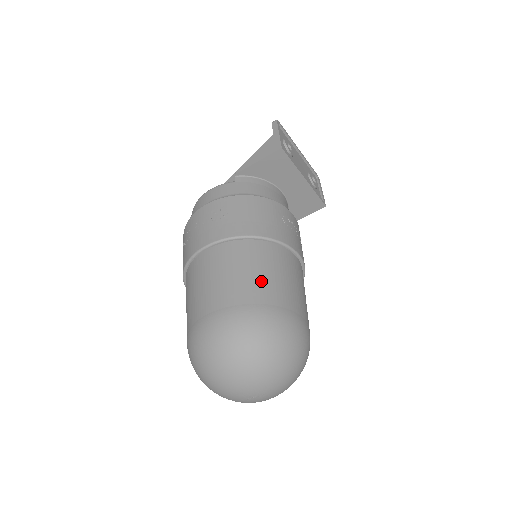
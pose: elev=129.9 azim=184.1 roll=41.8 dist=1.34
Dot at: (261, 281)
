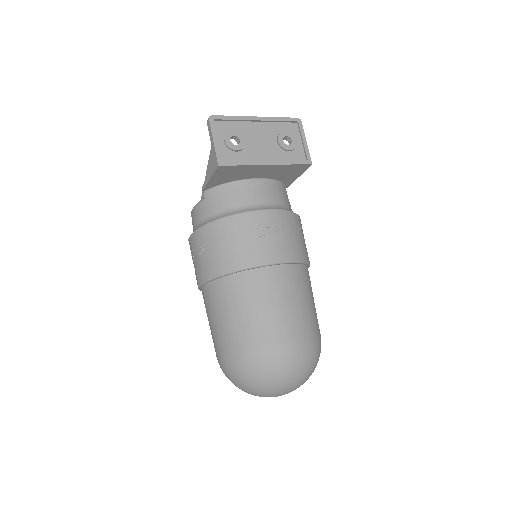
Dot at: (242, 321)
